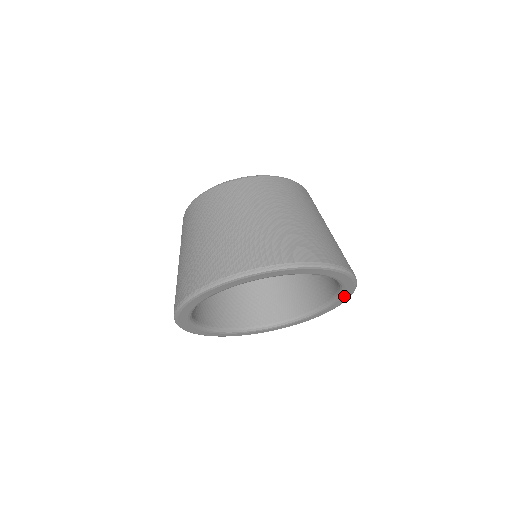
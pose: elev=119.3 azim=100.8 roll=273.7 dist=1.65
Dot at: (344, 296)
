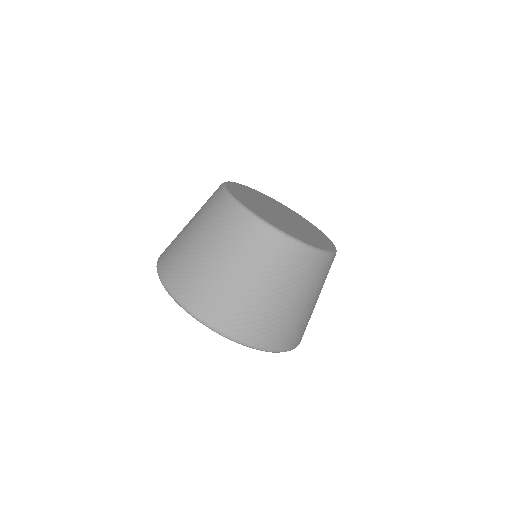
Dot at: occluded
